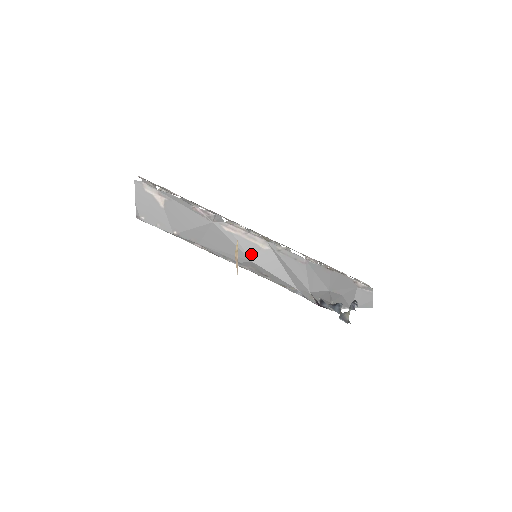
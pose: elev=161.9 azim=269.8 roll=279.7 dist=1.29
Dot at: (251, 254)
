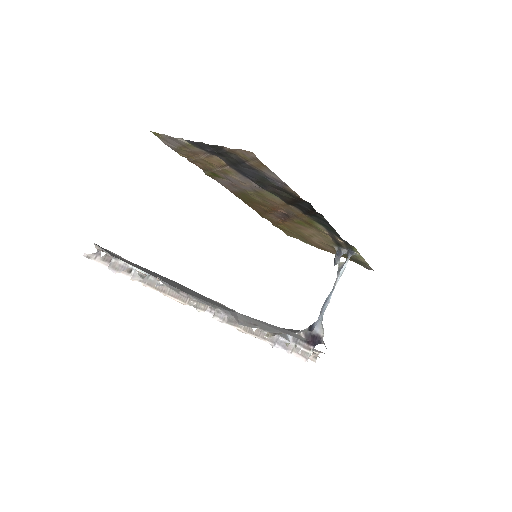
Dot at: occluded
